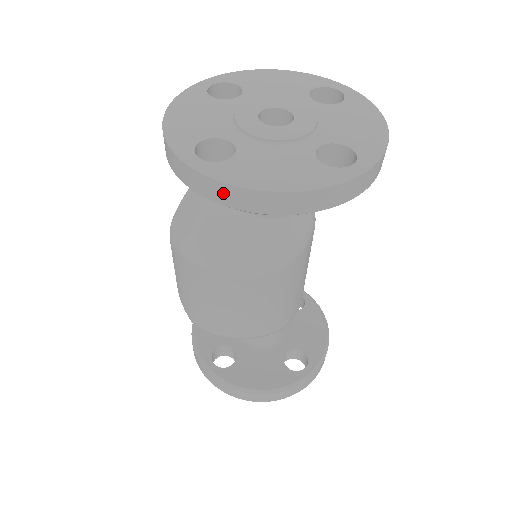
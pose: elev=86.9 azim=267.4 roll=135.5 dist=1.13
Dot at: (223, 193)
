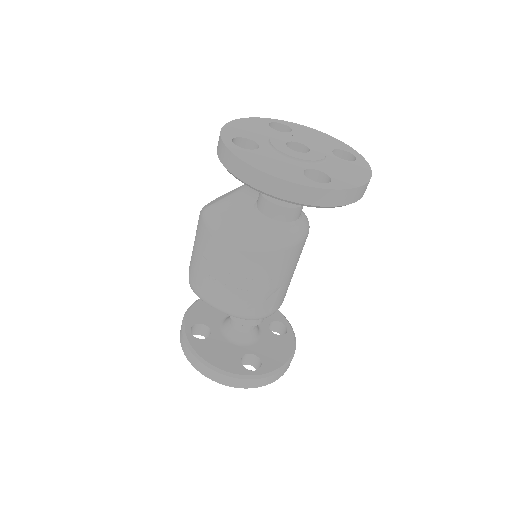
Dot at: (233, 163)
